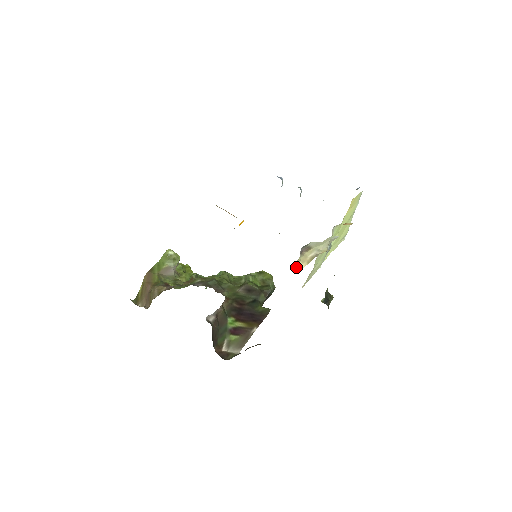
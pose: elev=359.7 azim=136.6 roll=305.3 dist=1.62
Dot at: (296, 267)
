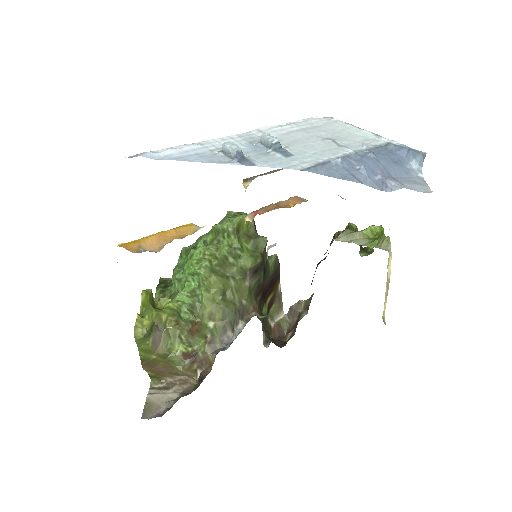
Dot at: (383, 315)
